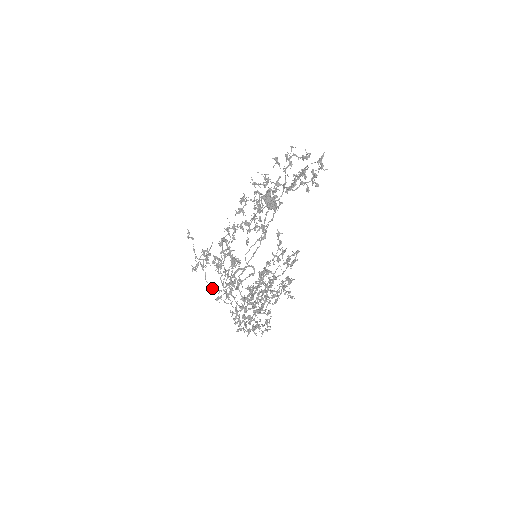
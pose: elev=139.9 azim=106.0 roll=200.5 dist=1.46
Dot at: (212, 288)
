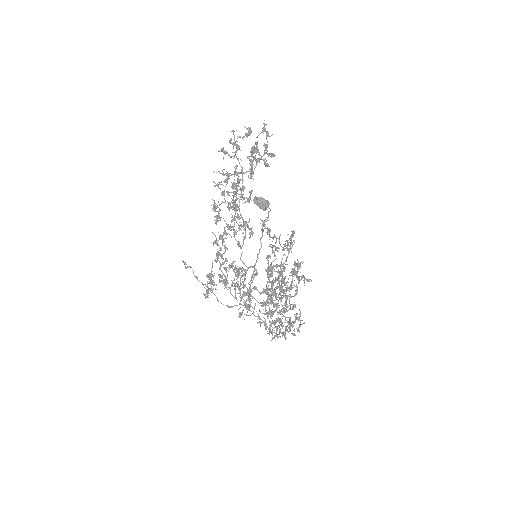
Dot at: (228, 307)
